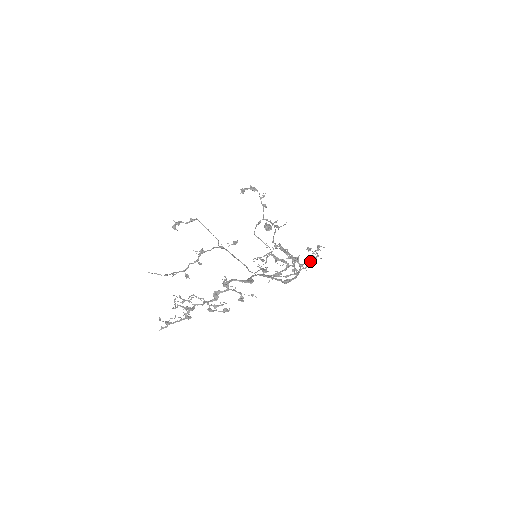
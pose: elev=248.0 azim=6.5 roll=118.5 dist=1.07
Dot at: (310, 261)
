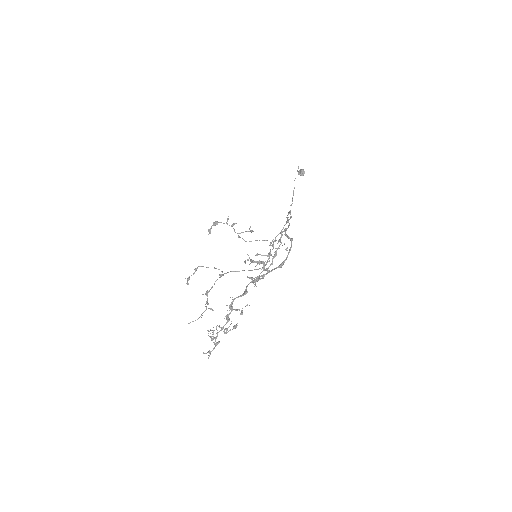
Dot at: (273, 256)
